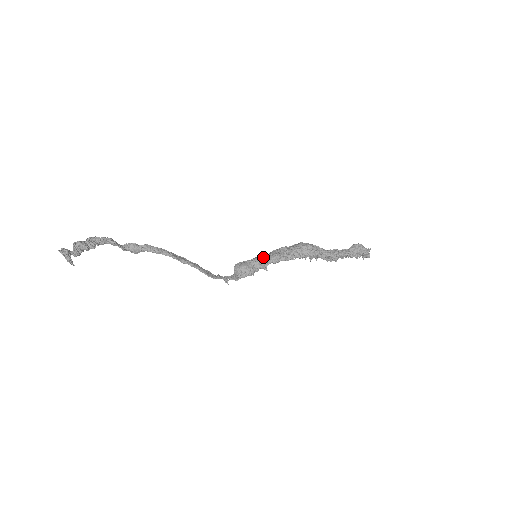
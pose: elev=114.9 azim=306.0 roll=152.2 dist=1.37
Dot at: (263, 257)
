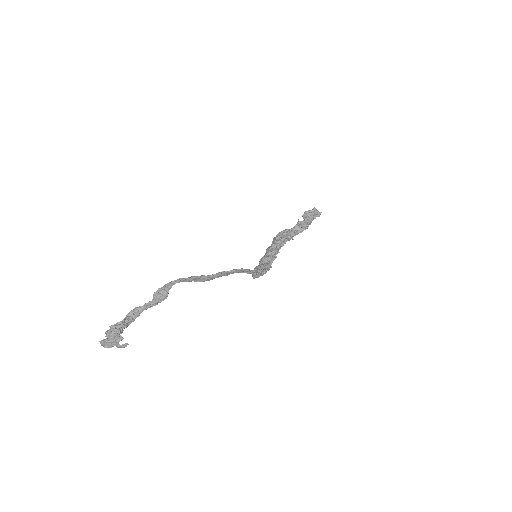
Dot at: (262, 257)
